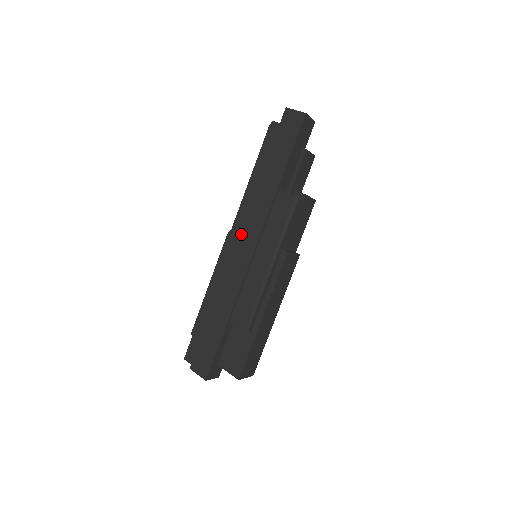
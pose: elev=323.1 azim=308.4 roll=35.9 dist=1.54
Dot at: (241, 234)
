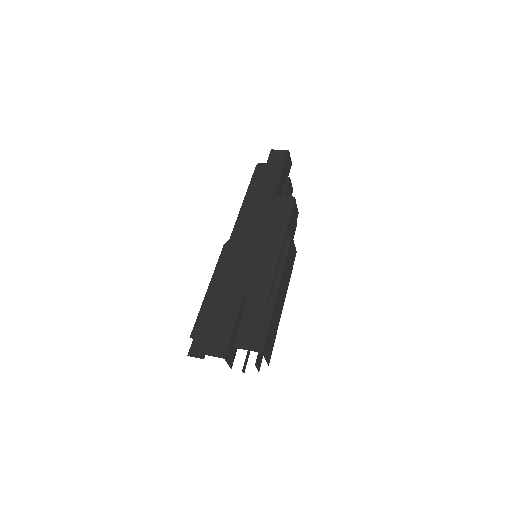
Dot at: (246, 228)
